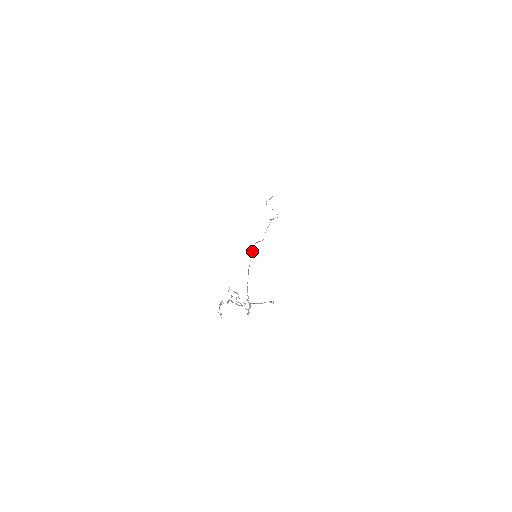
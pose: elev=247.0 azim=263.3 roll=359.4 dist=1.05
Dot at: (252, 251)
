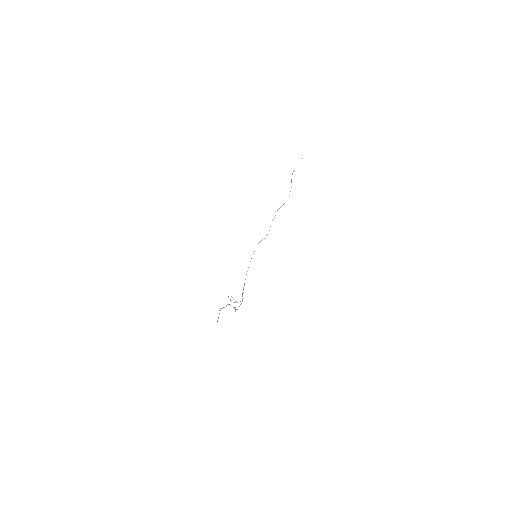
Dot at: occluded
